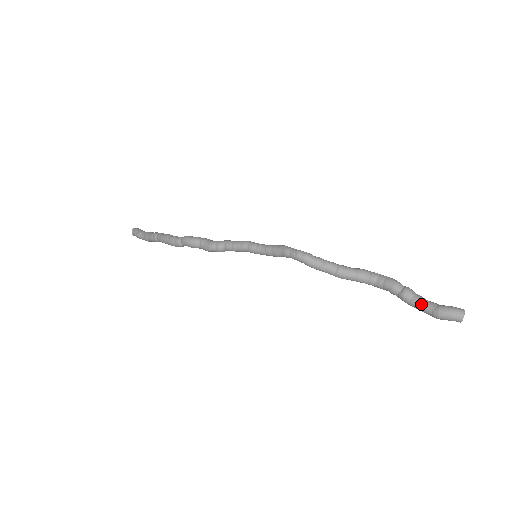
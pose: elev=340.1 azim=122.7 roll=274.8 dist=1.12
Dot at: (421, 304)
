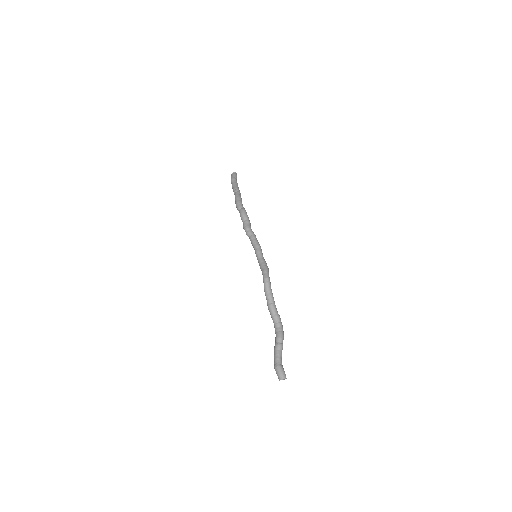
Dot at: (277, 356)
